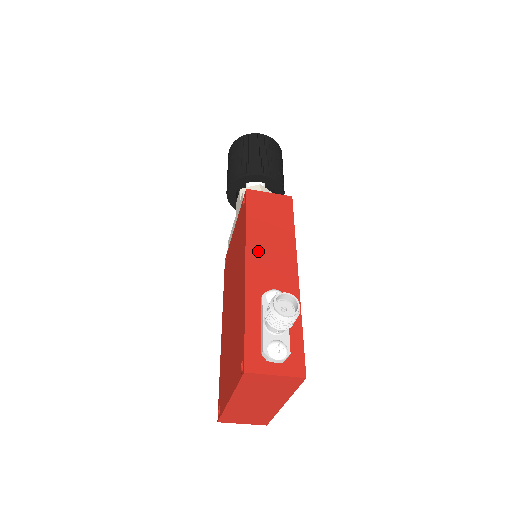
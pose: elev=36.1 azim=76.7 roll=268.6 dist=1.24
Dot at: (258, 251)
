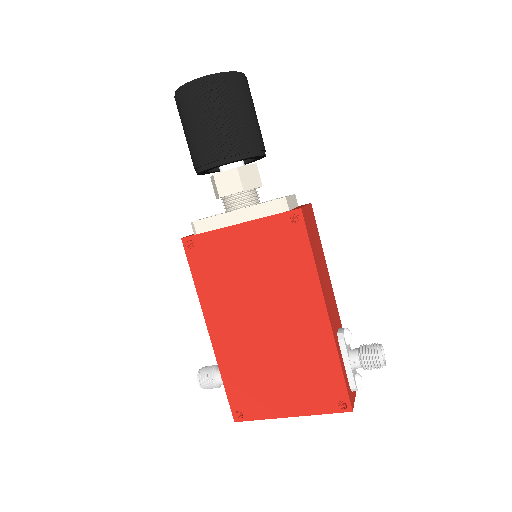
Dot at: (325, 289)
